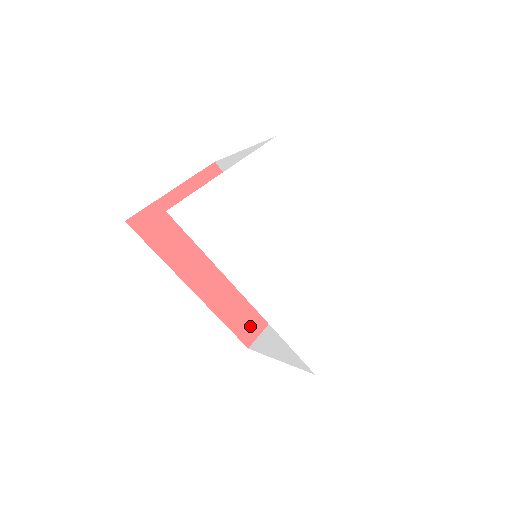
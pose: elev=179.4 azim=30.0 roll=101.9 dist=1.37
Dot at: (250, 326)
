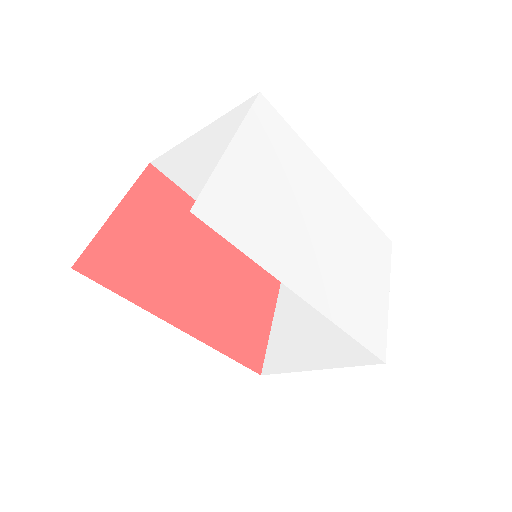
Dot at: (253, 348)
